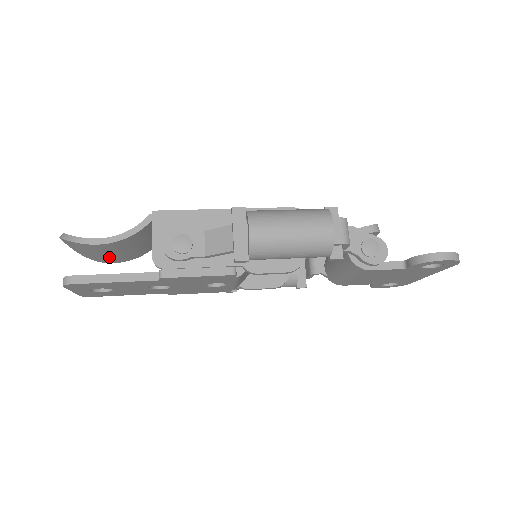
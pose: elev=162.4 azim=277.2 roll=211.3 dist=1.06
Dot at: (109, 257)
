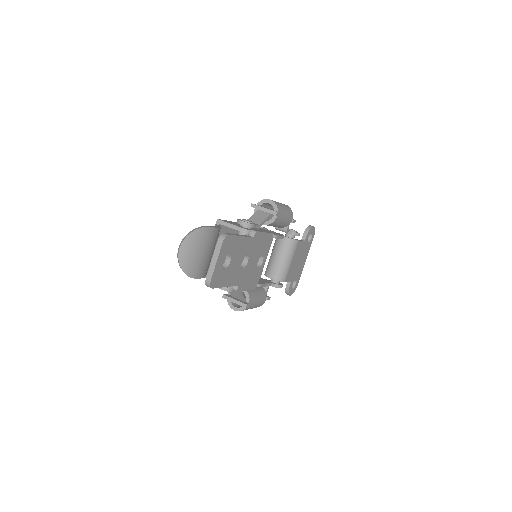
Dot at: (204, 261)
